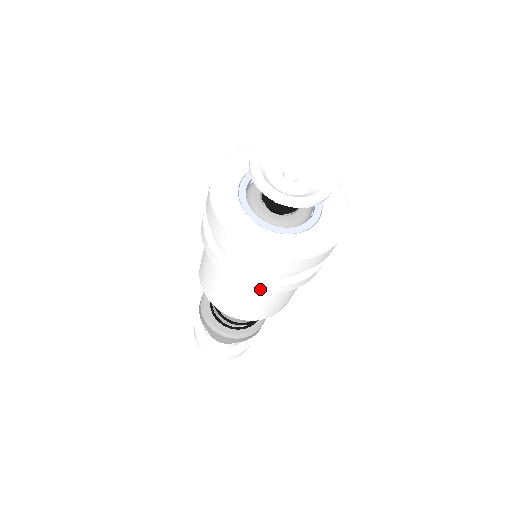
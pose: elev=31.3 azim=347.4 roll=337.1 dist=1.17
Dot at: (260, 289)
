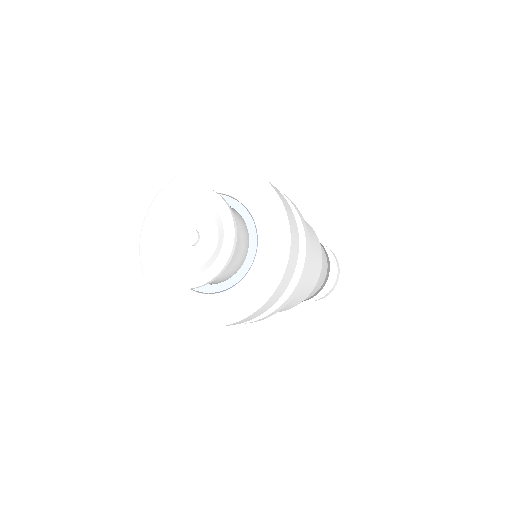
Dot at: (281, 308)
